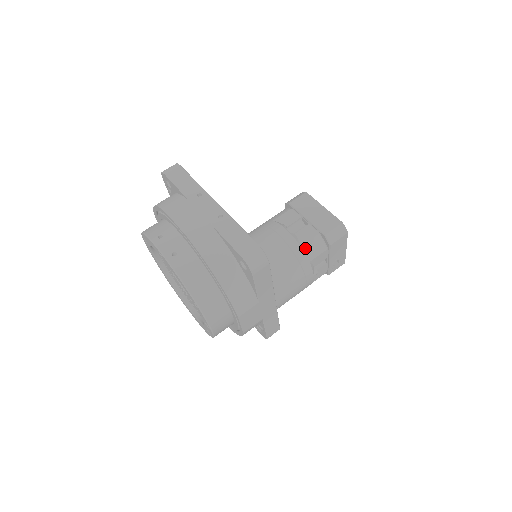
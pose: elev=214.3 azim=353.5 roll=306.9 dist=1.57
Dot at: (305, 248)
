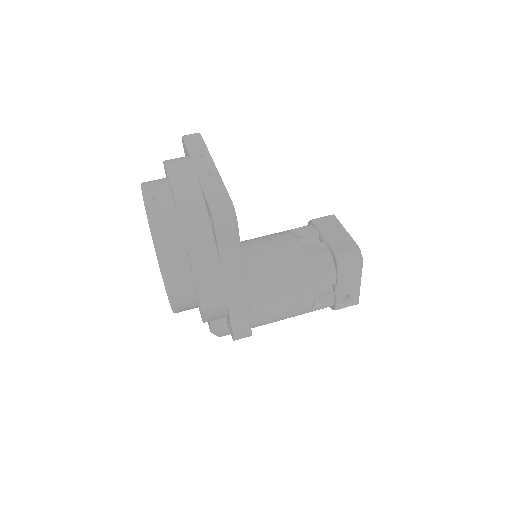
Dot at: (309, 261)
